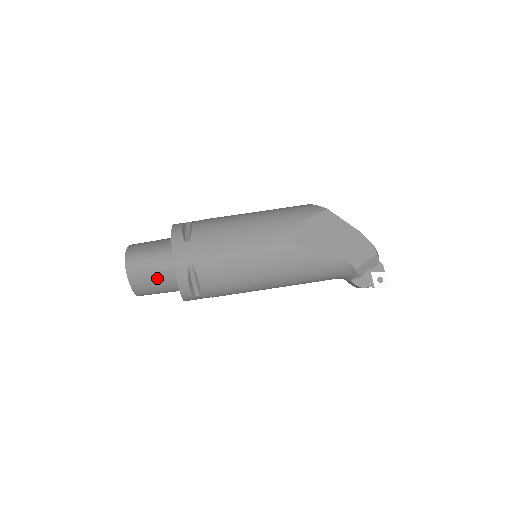
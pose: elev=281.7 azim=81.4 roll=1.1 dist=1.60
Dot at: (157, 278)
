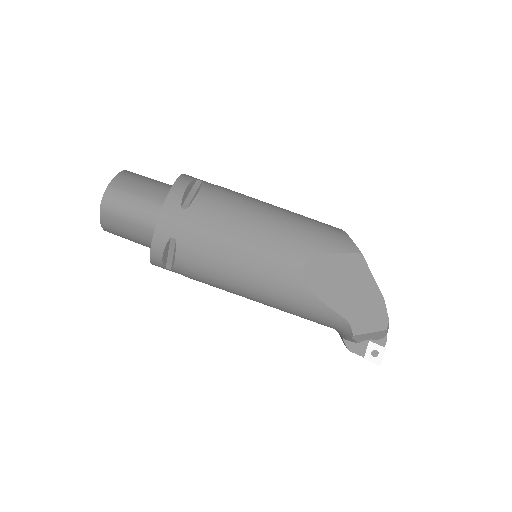
Dot at: (133, 228)
